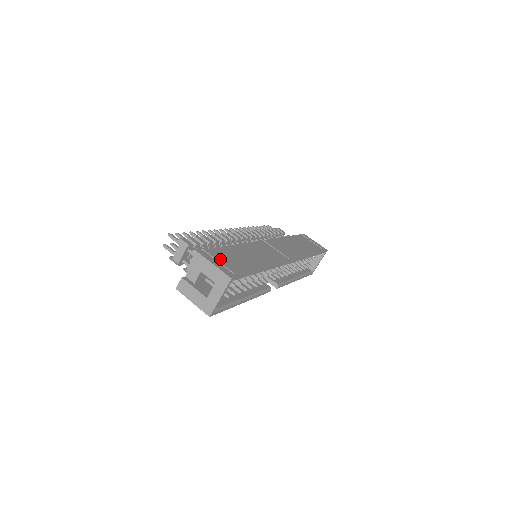
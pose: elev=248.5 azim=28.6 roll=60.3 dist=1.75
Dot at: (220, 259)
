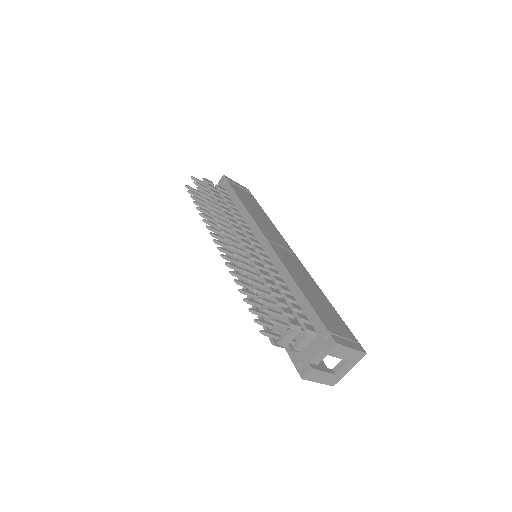
Dot at: (338, 331)
